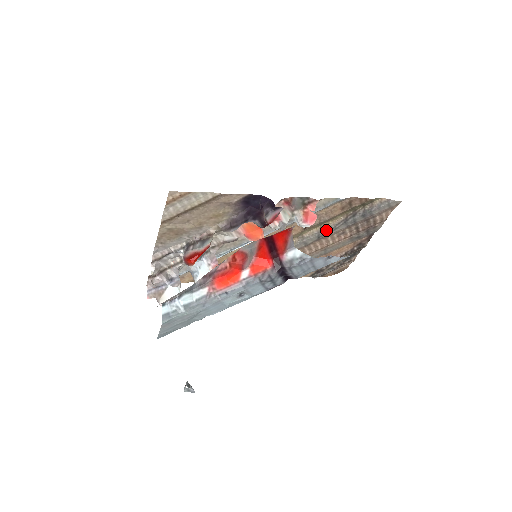
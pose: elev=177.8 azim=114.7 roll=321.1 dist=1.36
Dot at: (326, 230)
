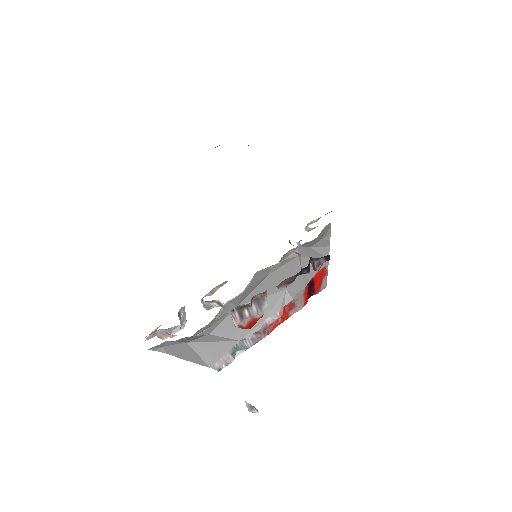
Dot at: occluded
